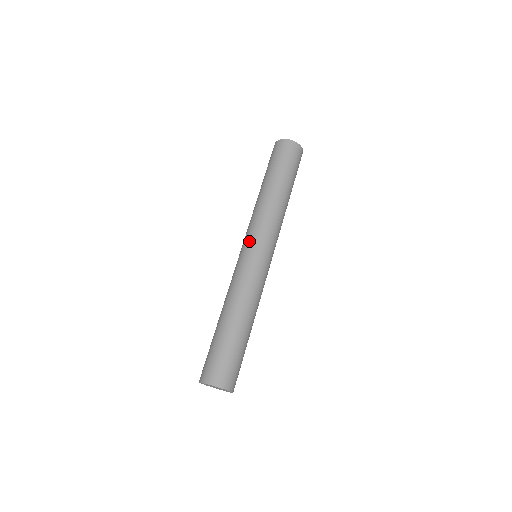
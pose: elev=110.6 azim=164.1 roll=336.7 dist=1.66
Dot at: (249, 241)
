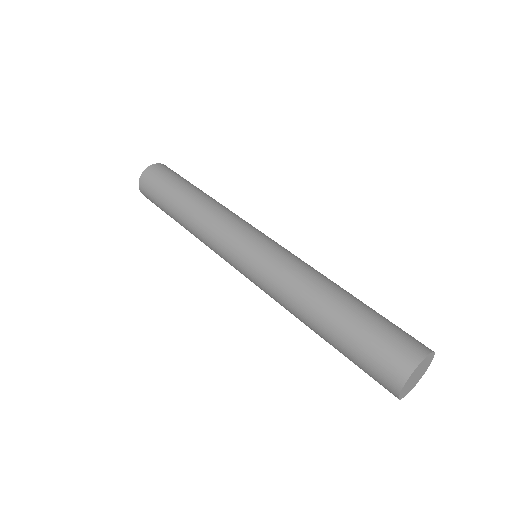
Dot at: (249, 232)
